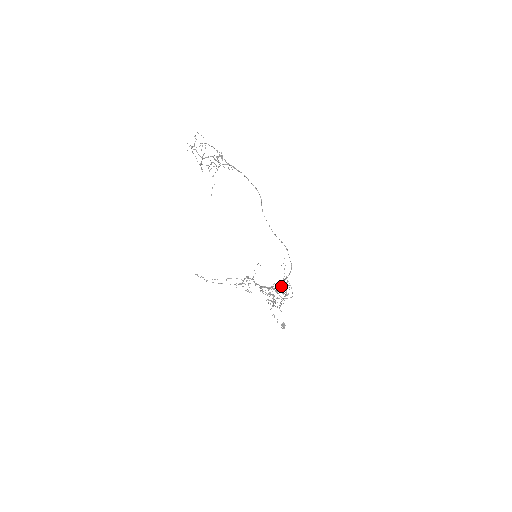
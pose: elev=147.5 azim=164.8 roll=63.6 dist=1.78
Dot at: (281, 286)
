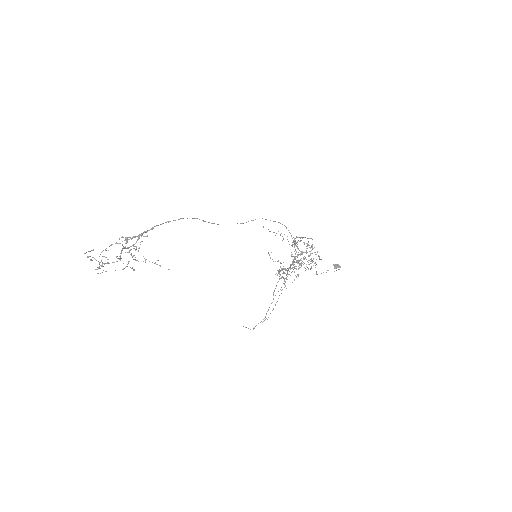
Dot at: (297, 247)
